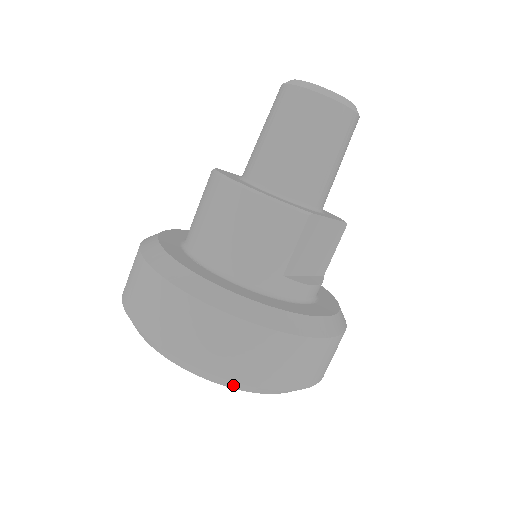
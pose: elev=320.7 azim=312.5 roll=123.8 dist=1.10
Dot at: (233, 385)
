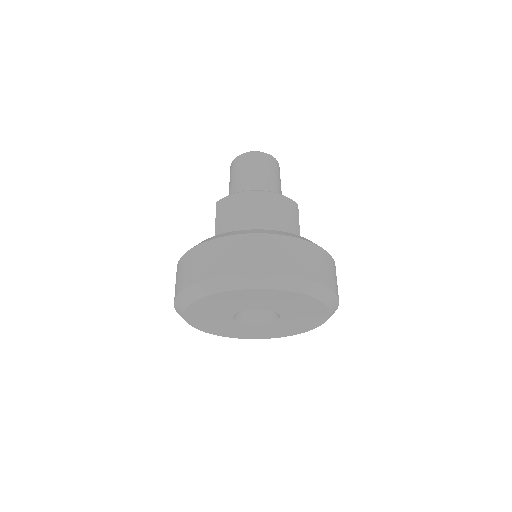
Dot at: (321, 293)
